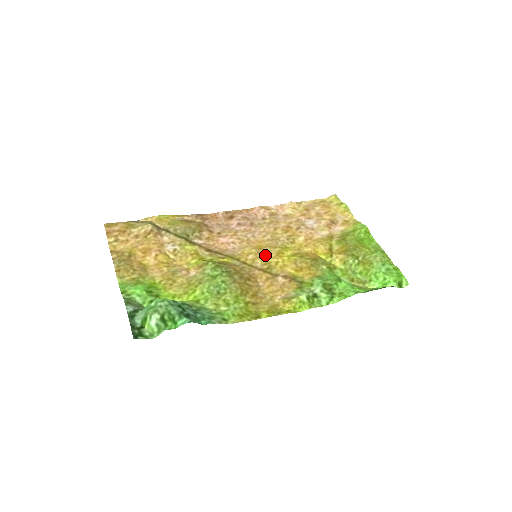
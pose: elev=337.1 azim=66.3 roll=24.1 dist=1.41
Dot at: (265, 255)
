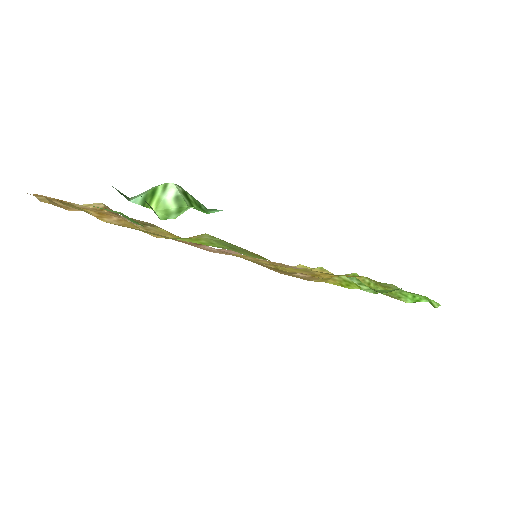
Dot at: occluded
